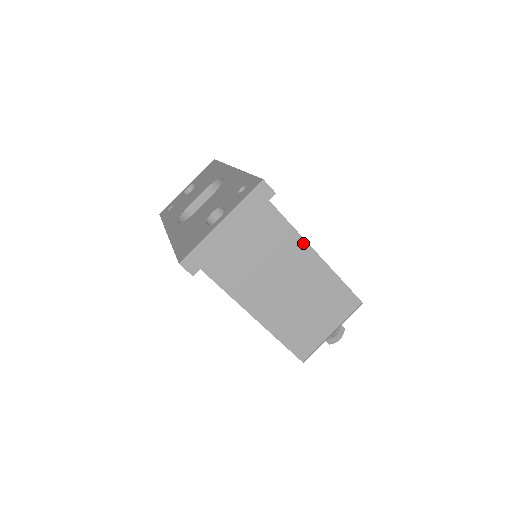
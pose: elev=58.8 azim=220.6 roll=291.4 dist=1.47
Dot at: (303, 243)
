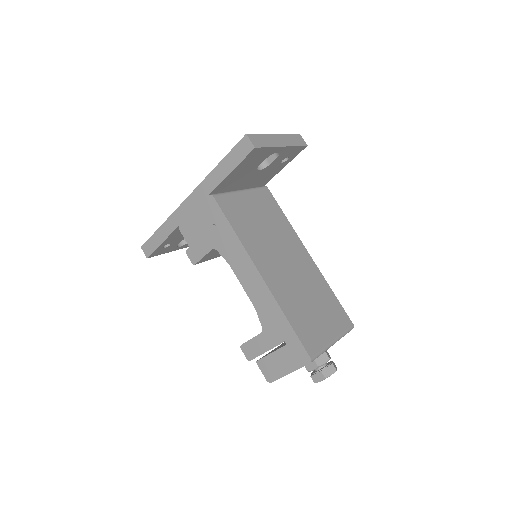
Dot at: (302, 245)
